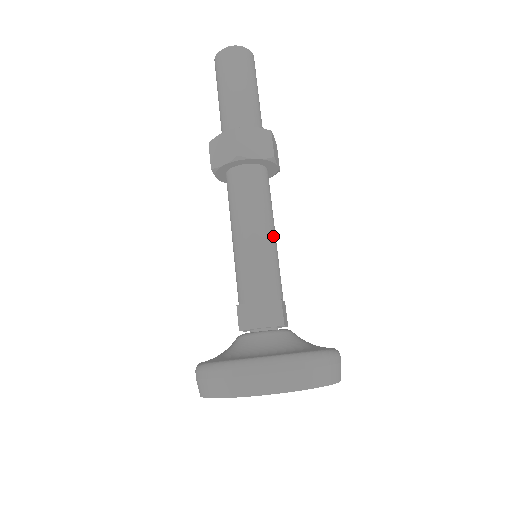
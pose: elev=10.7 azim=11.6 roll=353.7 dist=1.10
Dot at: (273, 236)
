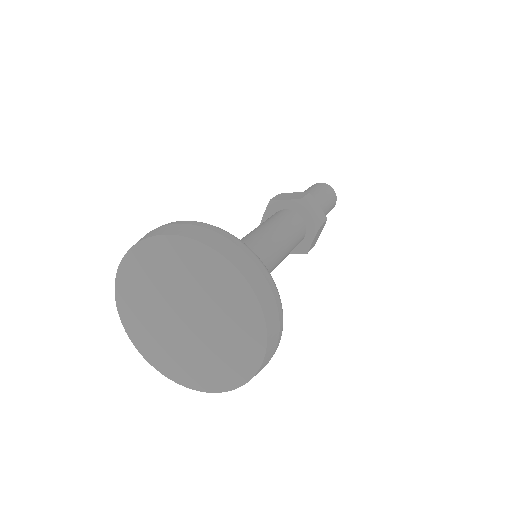
Dot at: (282, 254)
